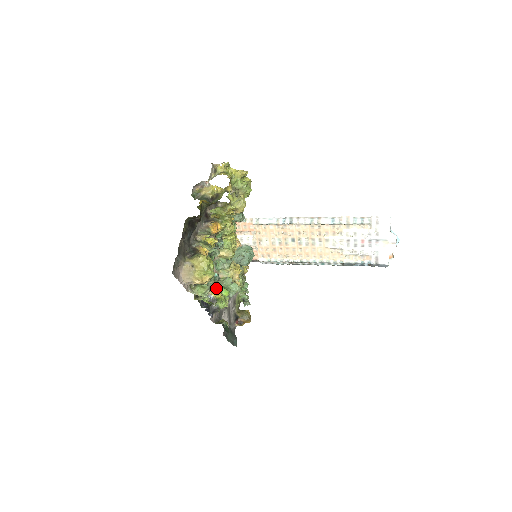
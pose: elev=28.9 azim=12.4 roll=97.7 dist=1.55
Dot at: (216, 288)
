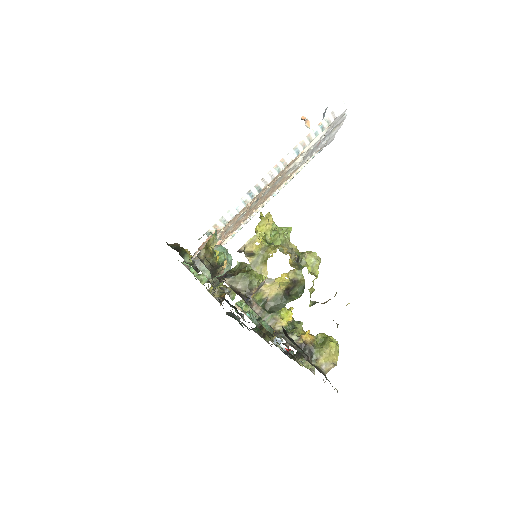
Dot at: occluded
